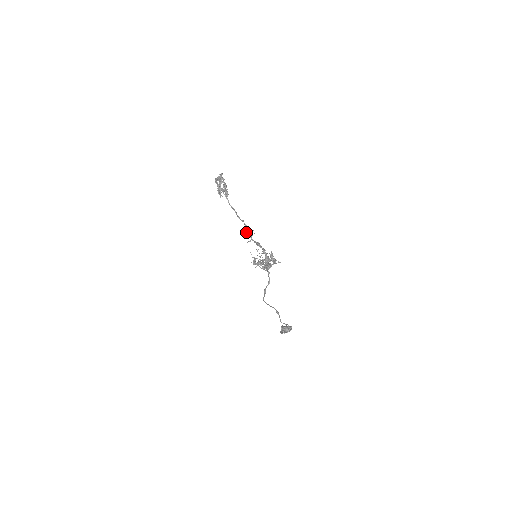
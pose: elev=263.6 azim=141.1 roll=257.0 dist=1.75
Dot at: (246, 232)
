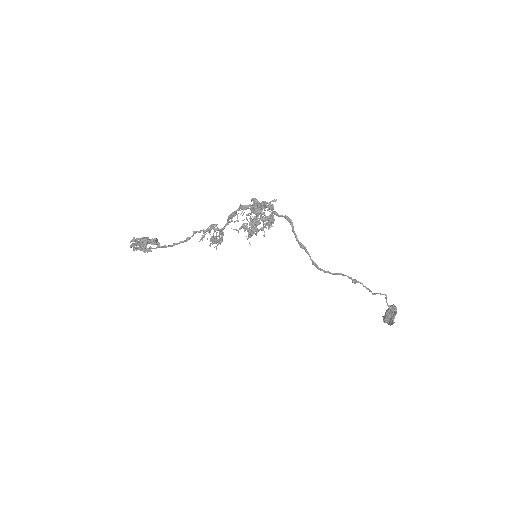
Dot at: occluded
